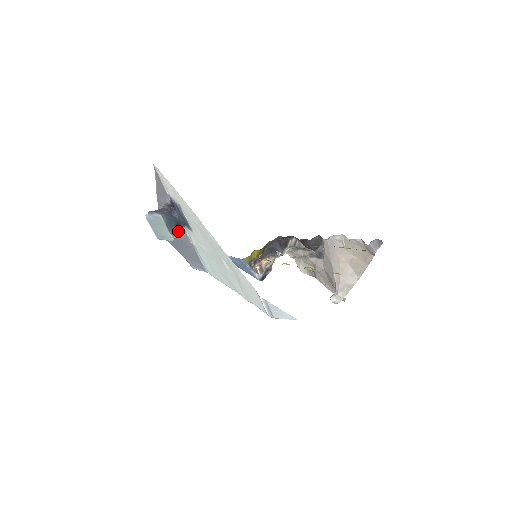
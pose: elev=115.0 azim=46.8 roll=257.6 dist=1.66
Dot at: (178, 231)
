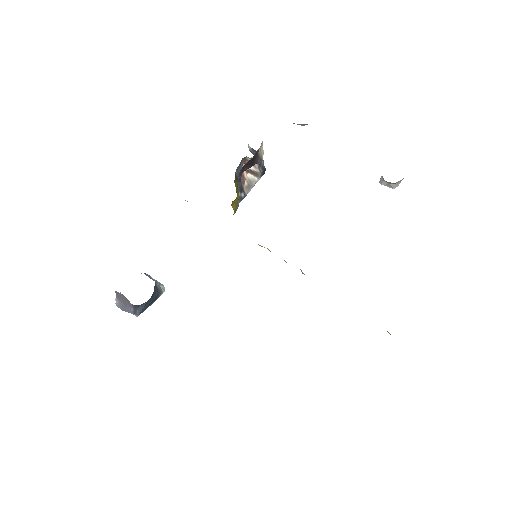
Dot at: (156, 285)
